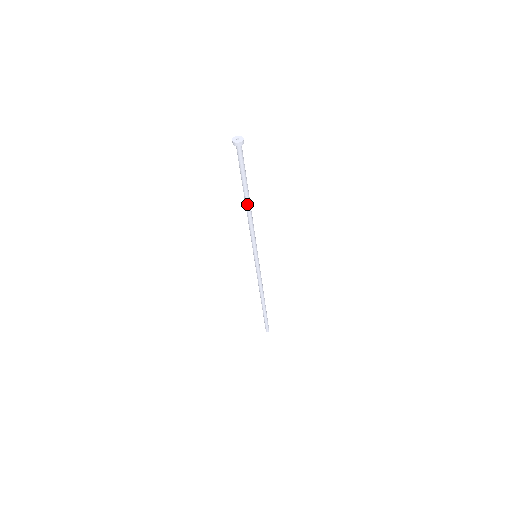
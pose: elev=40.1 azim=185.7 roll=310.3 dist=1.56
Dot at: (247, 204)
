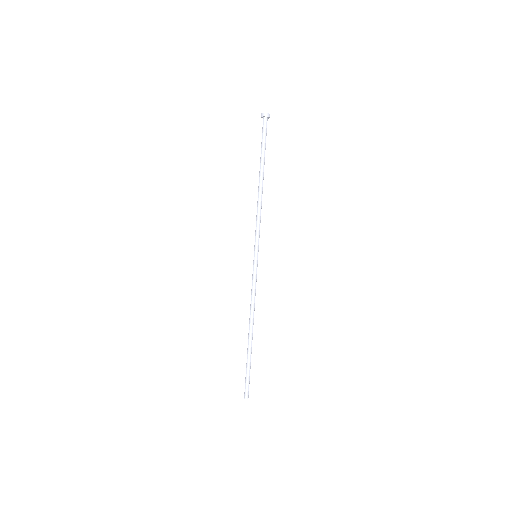
Dot at: (260, 182)
